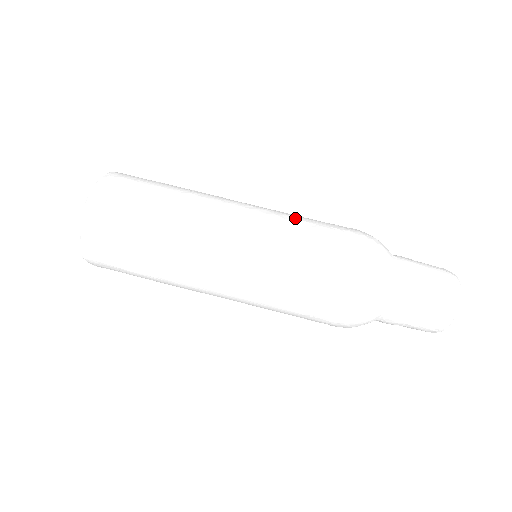
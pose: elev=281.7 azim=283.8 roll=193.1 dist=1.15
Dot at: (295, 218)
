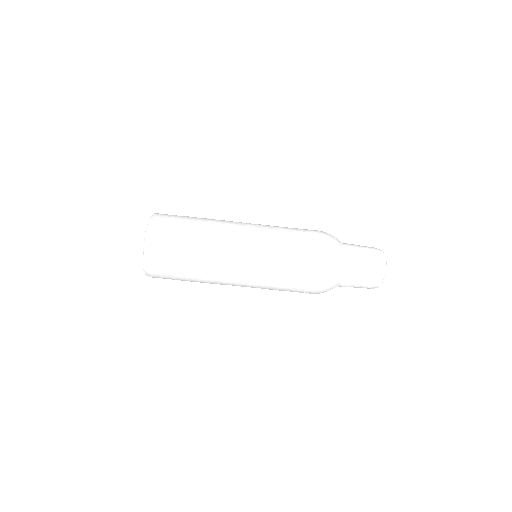
Dot at: (279, 228)
